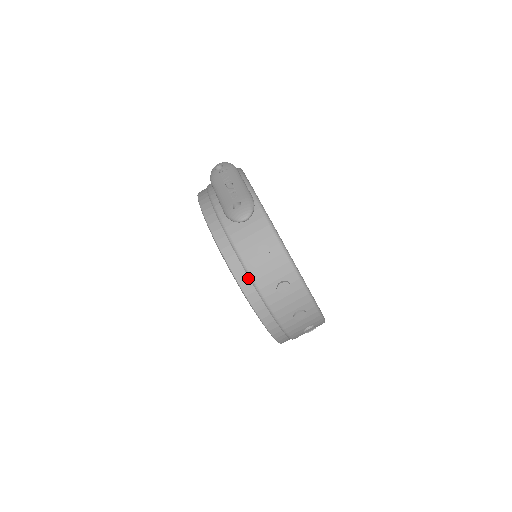
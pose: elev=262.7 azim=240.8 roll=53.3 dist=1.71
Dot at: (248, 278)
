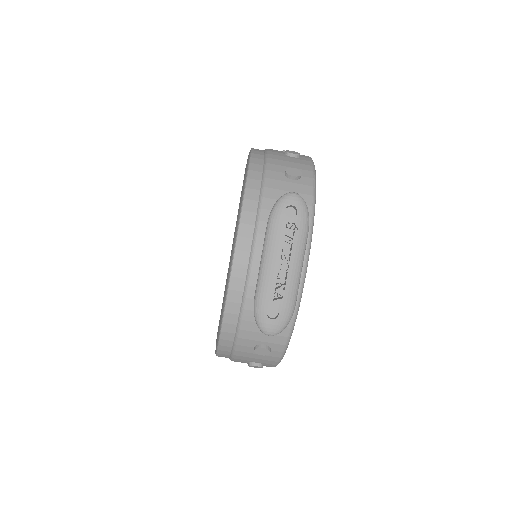
Dot at: (230, 350)
